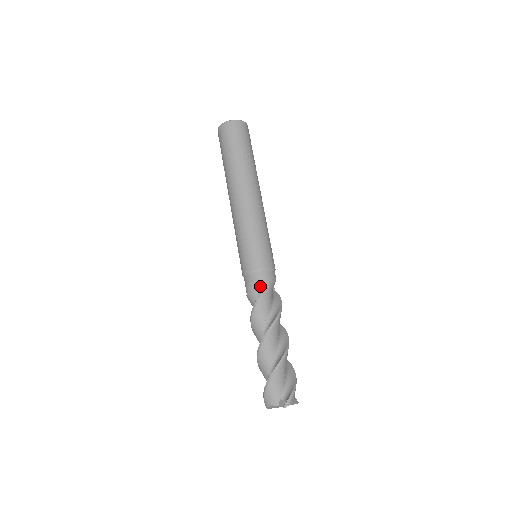
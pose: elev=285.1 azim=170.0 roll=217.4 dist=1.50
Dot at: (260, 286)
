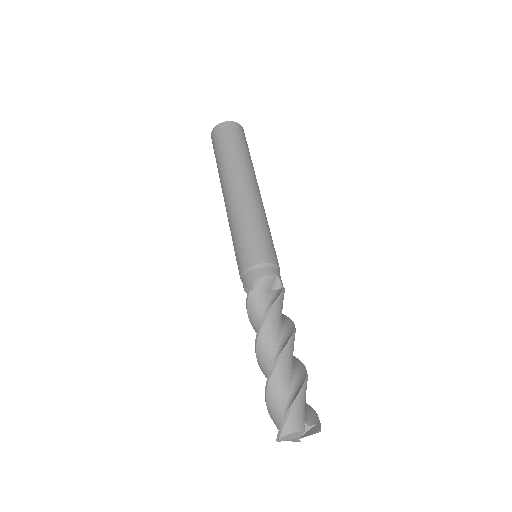
Dot at: (275, 284)
